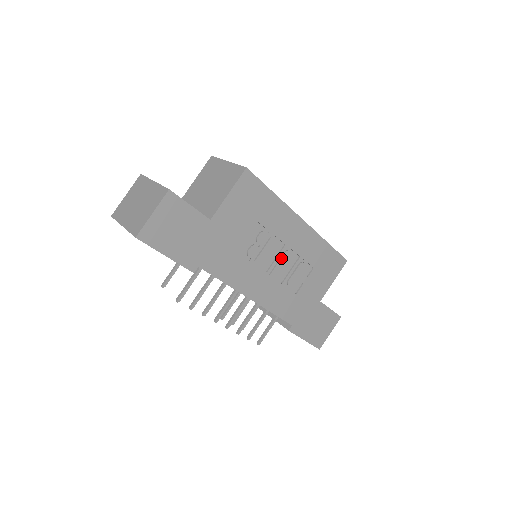
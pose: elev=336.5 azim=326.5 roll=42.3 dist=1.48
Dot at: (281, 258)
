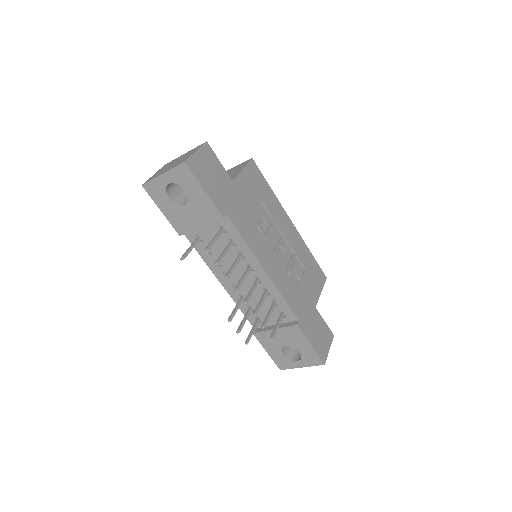
Dot at: (282, 245)
